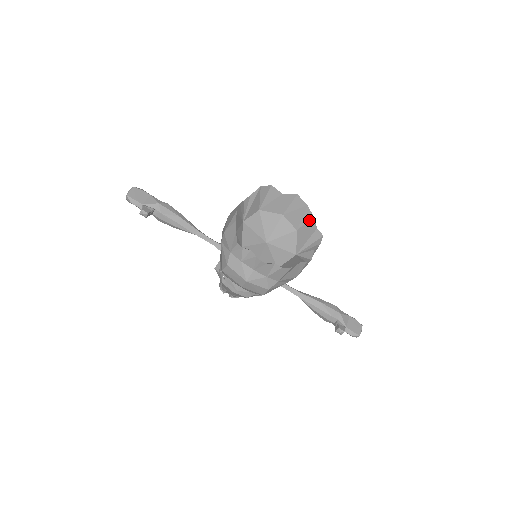
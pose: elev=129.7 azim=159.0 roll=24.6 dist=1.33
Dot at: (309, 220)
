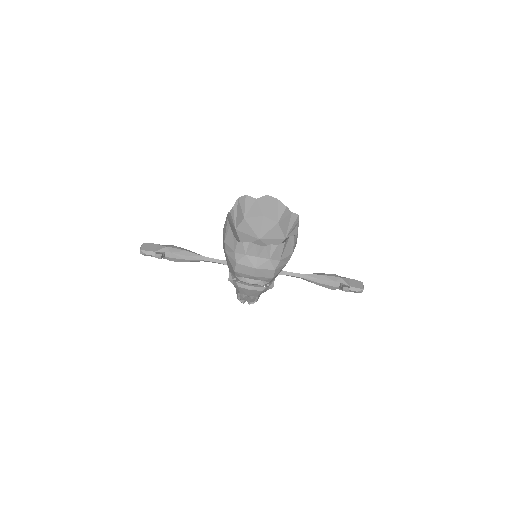
Dot at: (284, 210)
